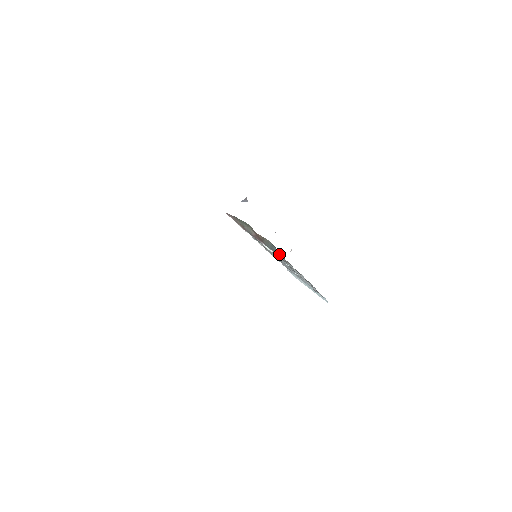
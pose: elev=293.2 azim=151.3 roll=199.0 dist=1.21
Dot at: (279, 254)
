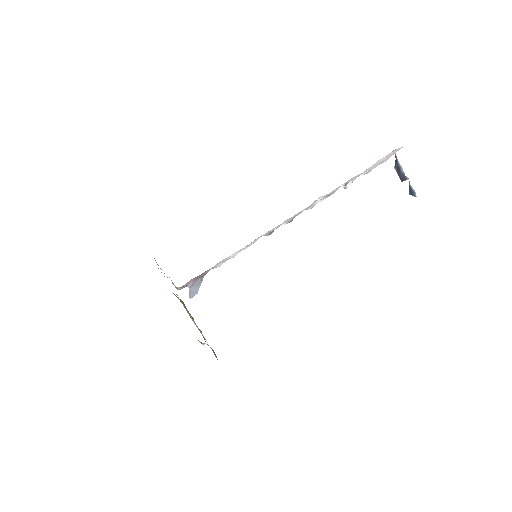
Dot at: occluded
